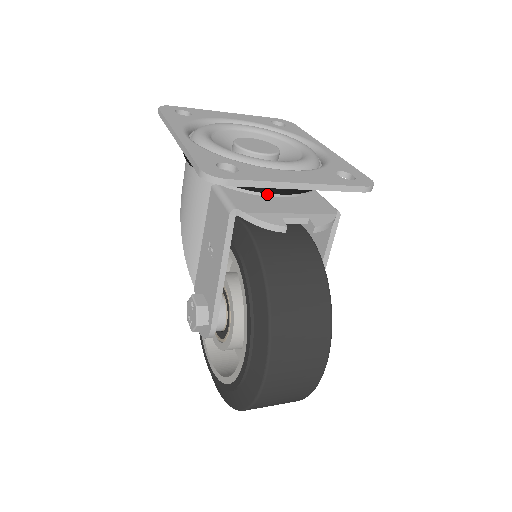
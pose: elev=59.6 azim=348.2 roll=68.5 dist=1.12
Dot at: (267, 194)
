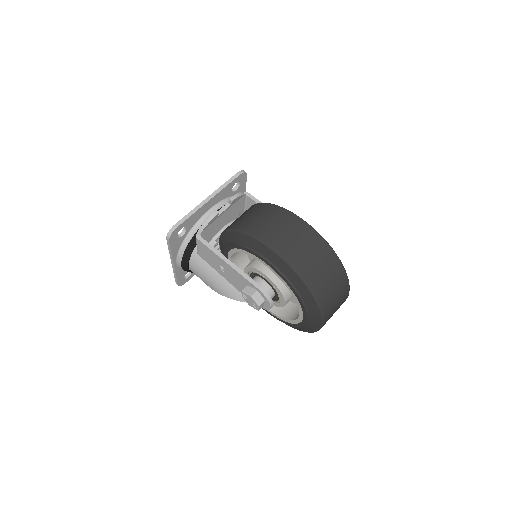
Dot at: occluded
